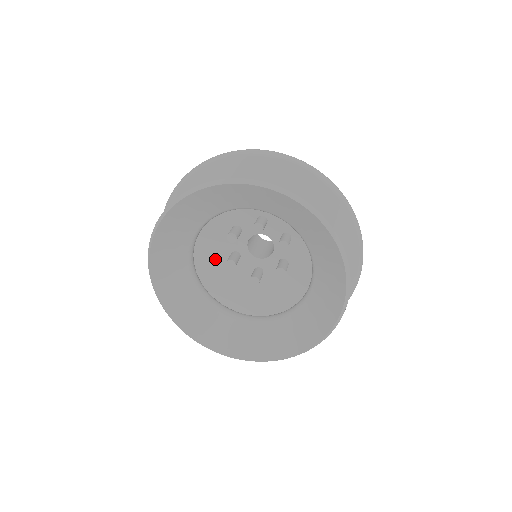
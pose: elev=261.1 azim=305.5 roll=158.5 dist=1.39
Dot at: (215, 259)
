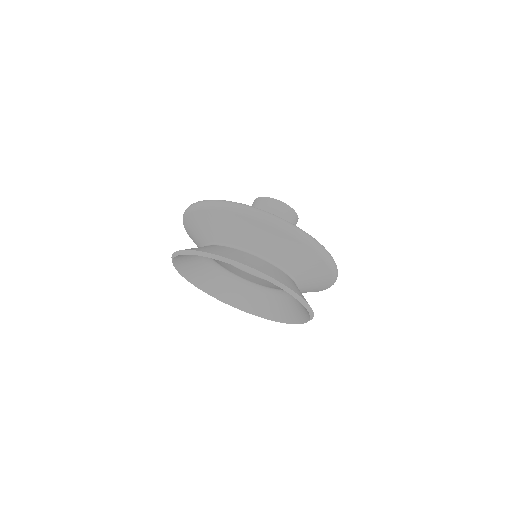
Dot at: occluded
